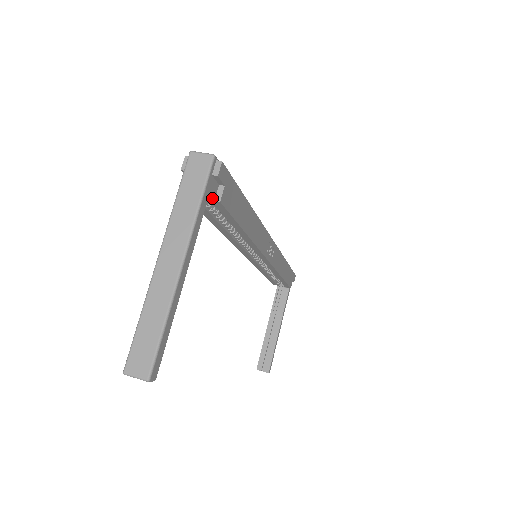
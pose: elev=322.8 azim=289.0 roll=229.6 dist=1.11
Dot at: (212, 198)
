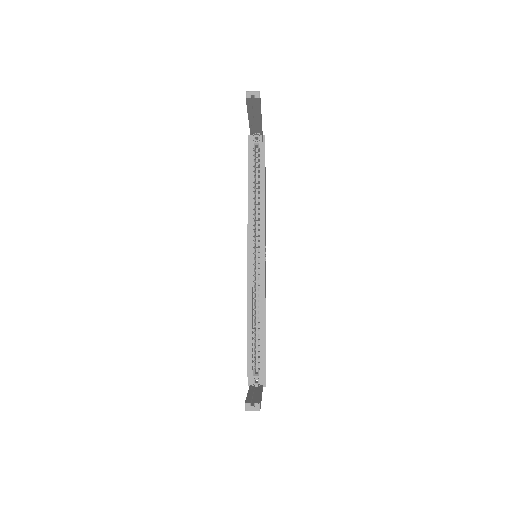
Dot at: (261, 141)
